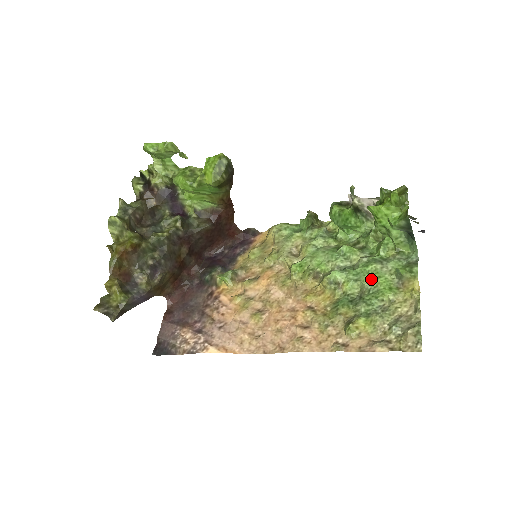
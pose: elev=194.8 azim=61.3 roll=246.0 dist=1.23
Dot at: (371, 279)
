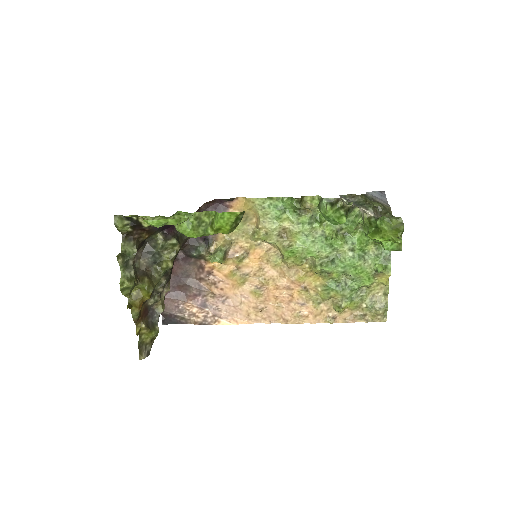
Dot at: (356, 272)
